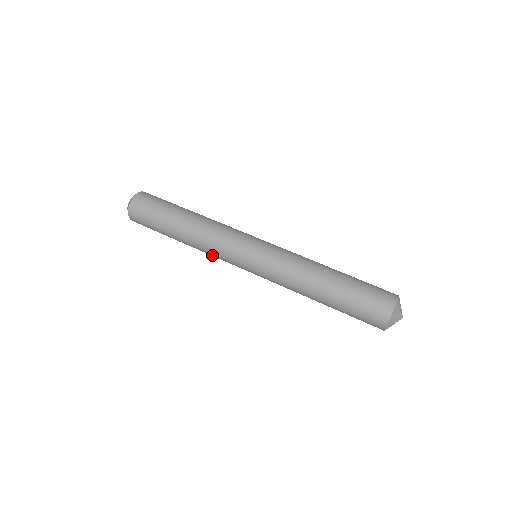
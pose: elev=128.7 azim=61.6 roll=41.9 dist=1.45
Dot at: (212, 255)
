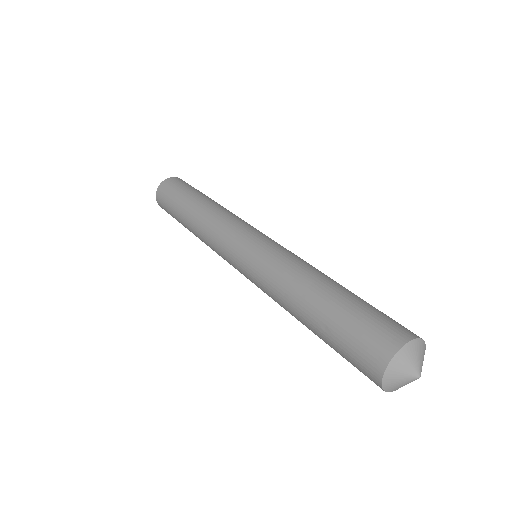
Dot at: (210, 233)
